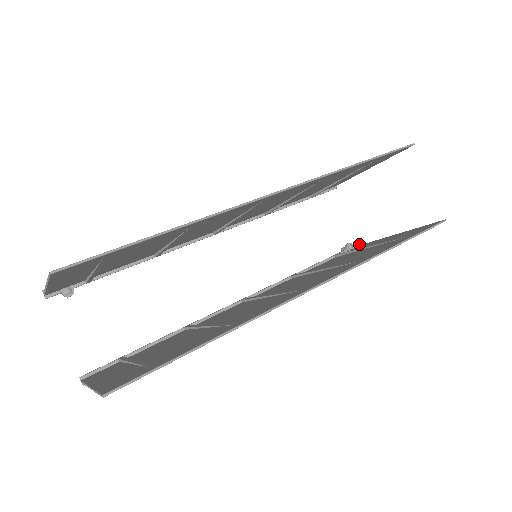
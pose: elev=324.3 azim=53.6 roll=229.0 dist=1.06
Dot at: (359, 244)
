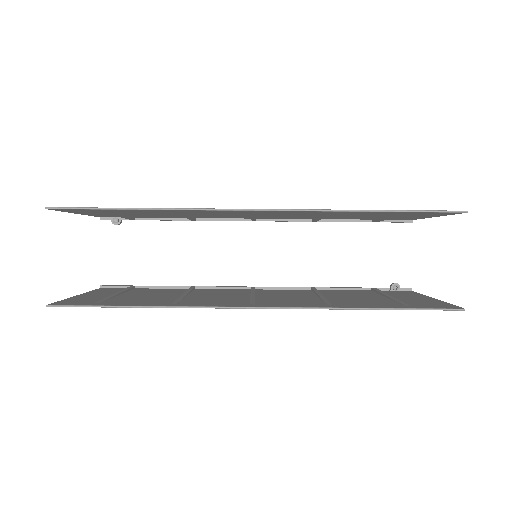
Dot at: (409, 289)
